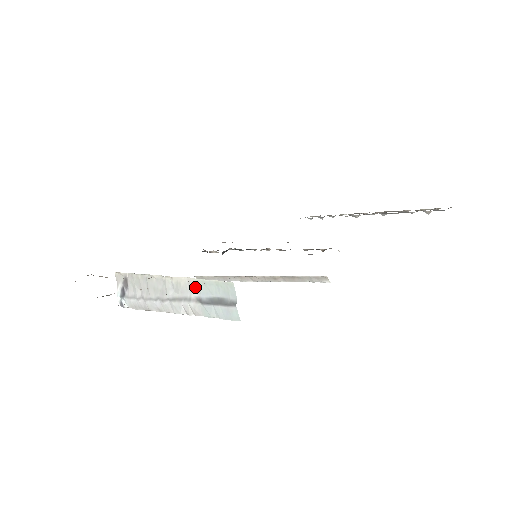
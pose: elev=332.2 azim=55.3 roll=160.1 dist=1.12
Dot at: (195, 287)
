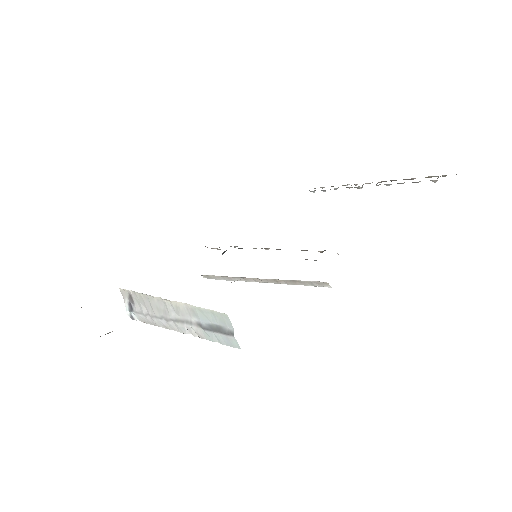
Dot at: (193, 313)
